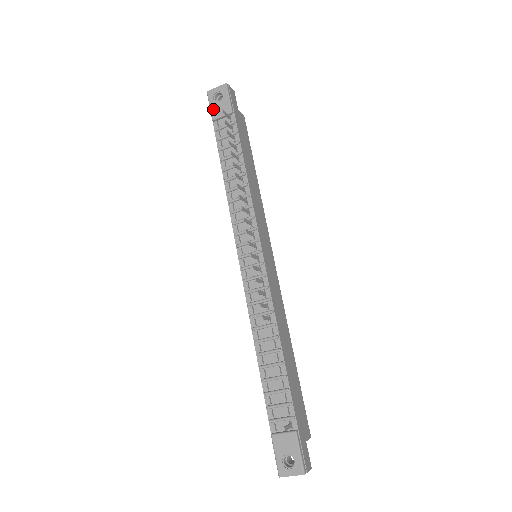
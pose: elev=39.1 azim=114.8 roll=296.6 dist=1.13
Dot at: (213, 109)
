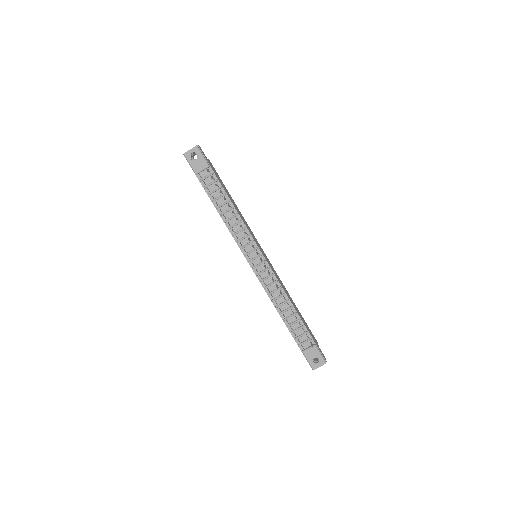
Dot at: (194, 166)
